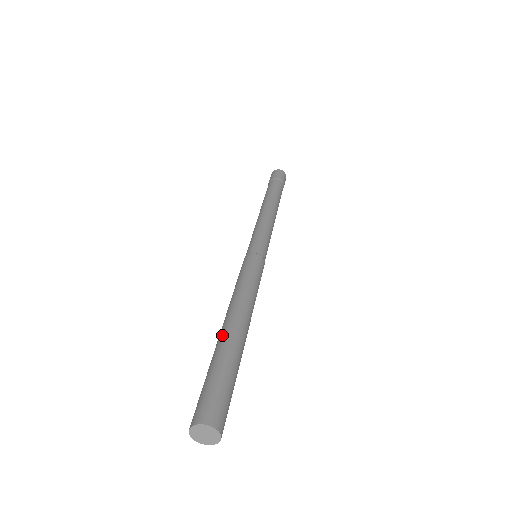
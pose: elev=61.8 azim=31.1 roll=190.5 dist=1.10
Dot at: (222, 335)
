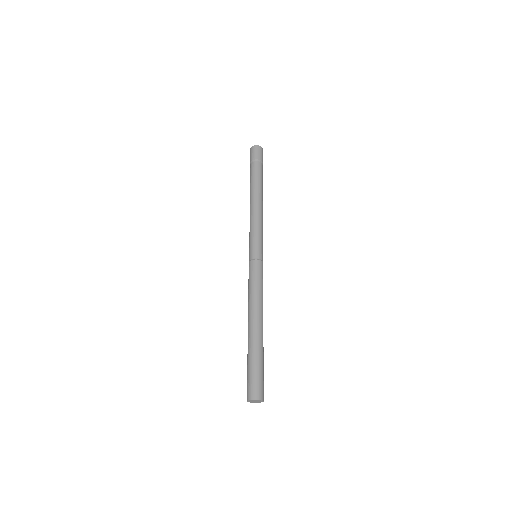
Dot at: occluded
